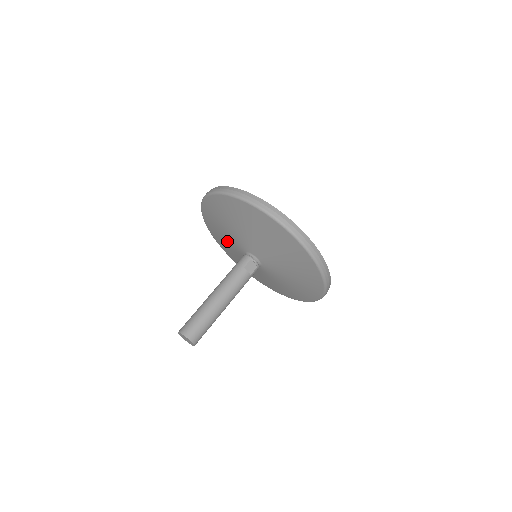
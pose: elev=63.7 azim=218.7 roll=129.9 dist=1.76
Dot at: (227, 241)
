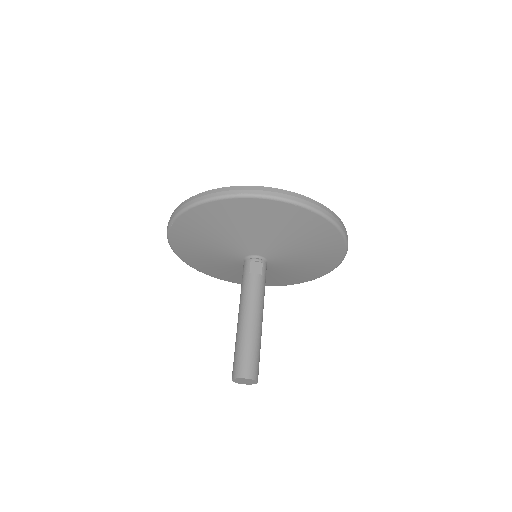
Dot at: (225, 268)
